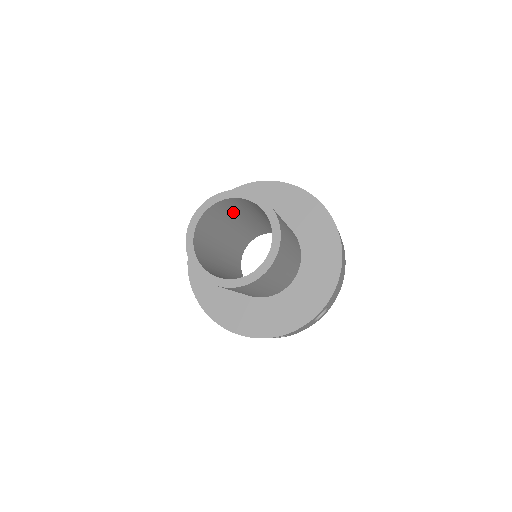
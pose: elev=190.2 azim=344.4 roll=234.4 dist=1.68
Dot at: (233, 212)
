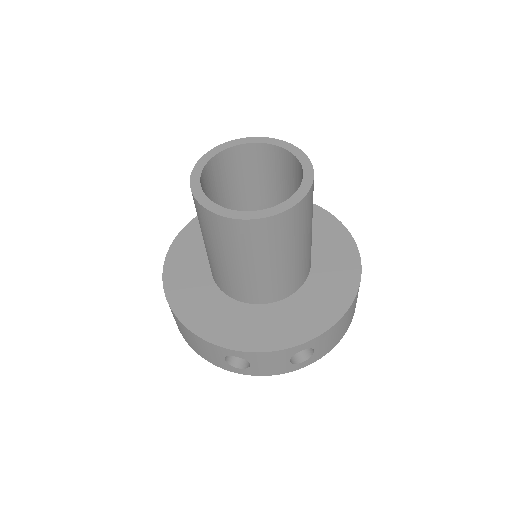
Dot at: (259, 181)
